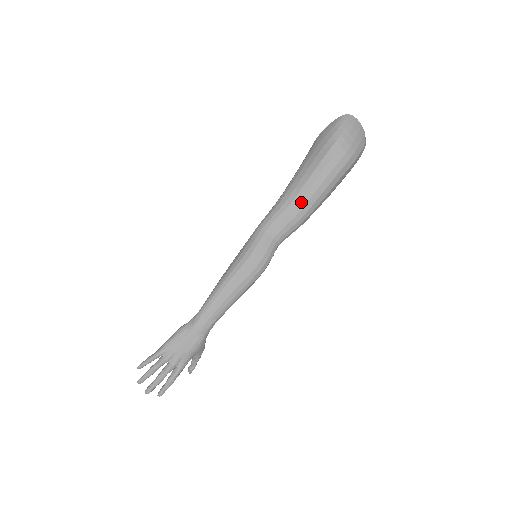
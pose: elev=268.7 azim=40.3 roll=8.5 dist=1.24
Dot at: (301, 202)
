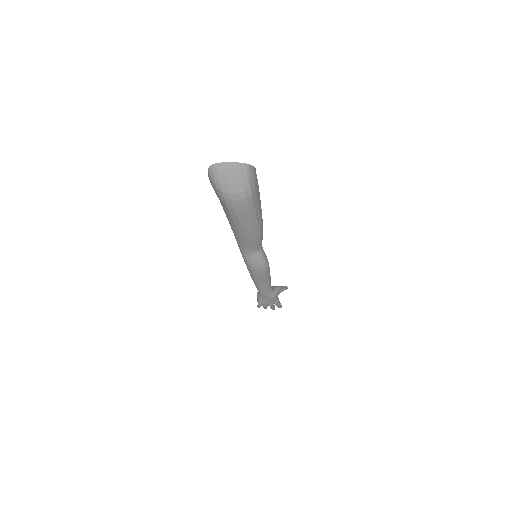
Dot at: (246, 236)
